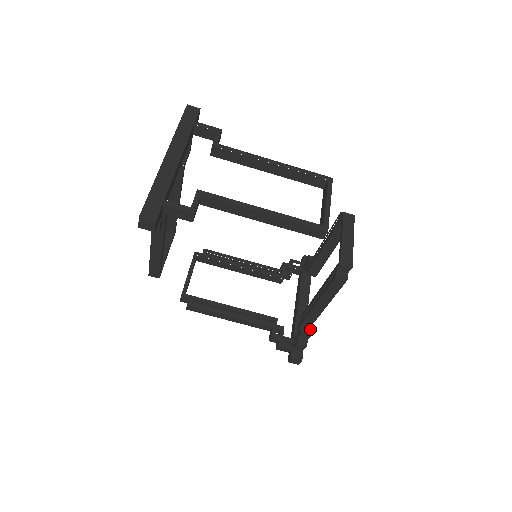
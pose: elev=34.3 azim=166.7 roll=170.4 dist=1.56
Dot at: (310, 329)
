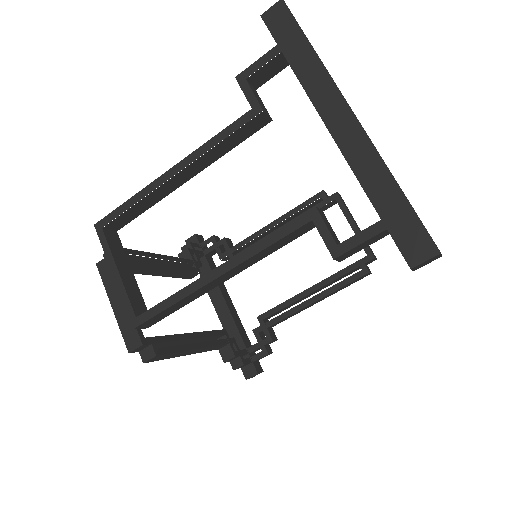
Dot at: (274, 332)
